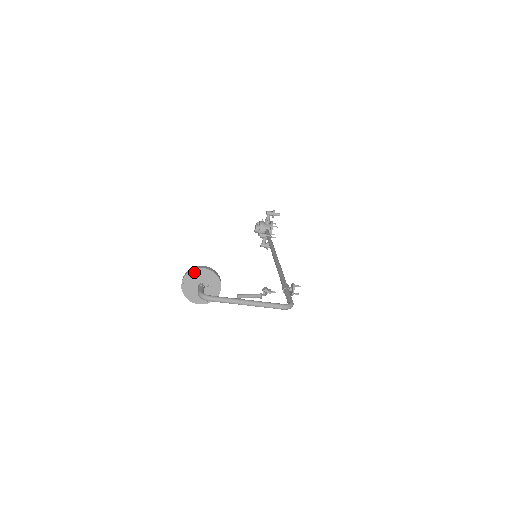
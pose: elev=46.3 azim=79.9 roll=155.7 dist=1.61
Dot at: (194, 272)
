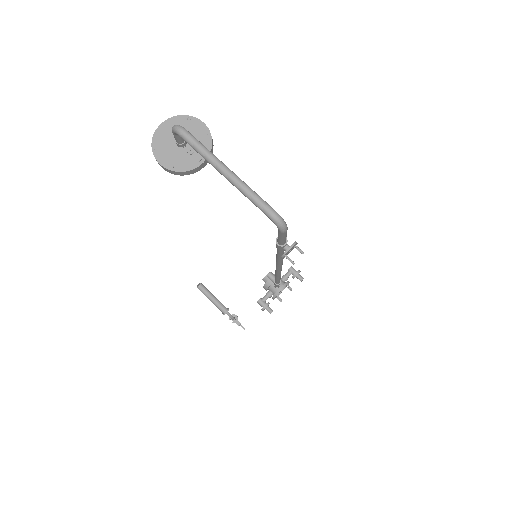
Dot at: (188, 119)
